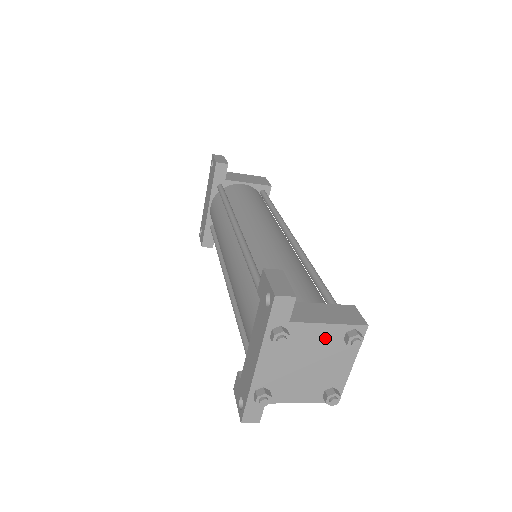
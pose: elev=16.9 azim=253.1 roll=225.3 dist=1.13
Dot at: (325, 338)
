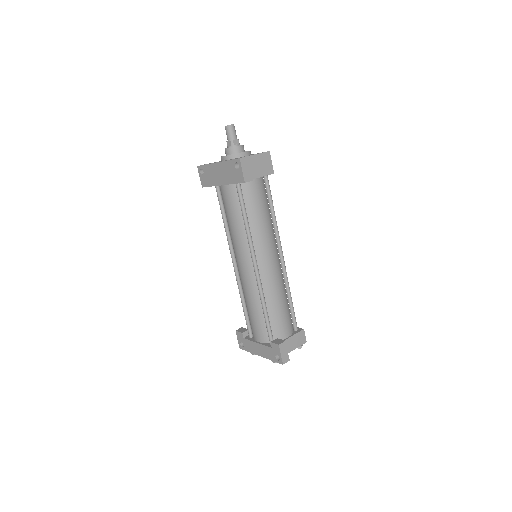
Dot at: occluded
